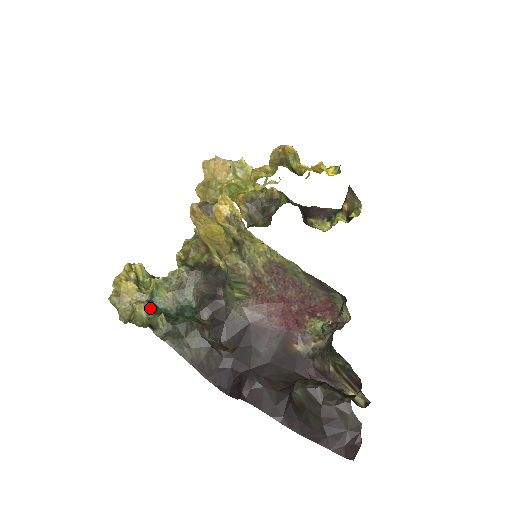
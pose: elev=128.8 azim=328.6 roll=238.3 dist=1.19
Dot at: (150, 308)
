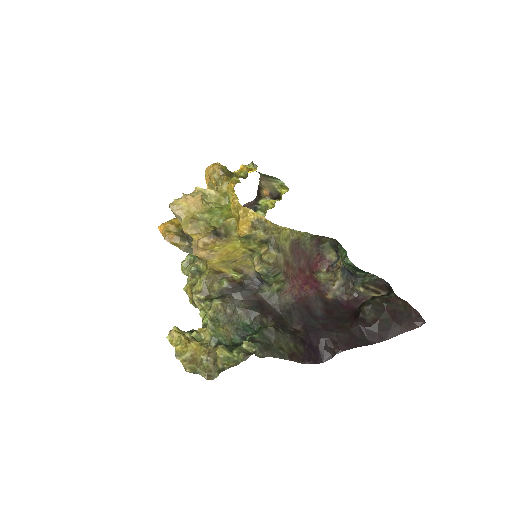
Dot at: (227, 347)
